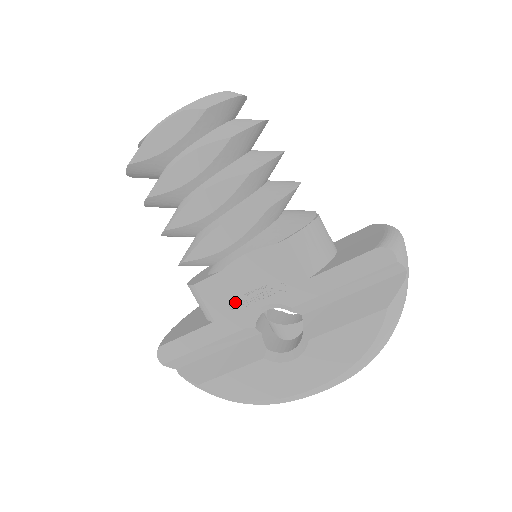
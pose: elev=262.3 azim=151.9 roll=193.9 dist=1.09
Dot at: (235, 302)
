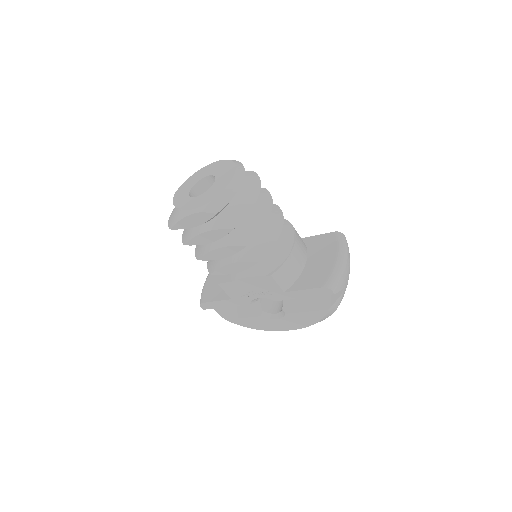
Dot at: (243, 294)
